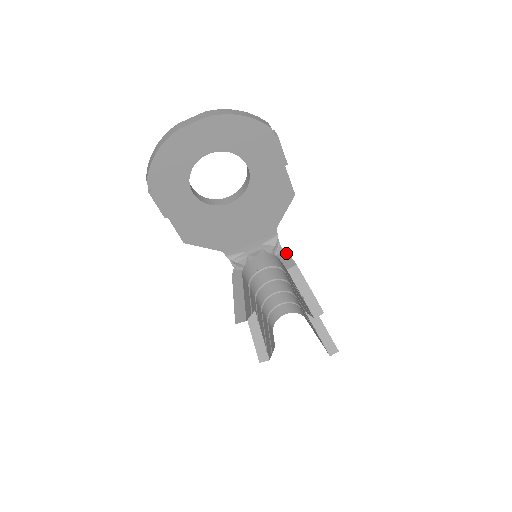
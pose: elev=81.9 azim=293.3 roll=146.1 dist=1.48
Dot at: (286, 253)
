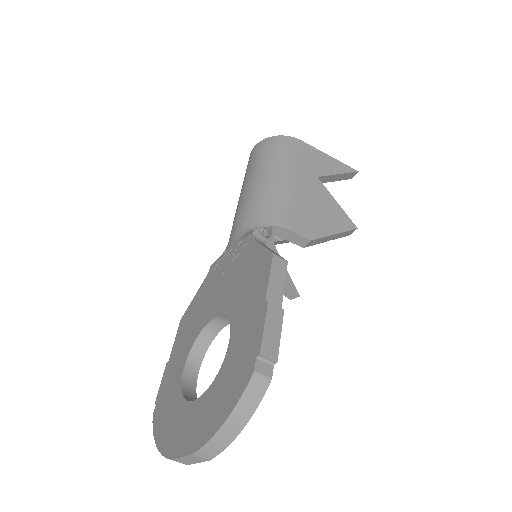
Dot at: (285, 231)
